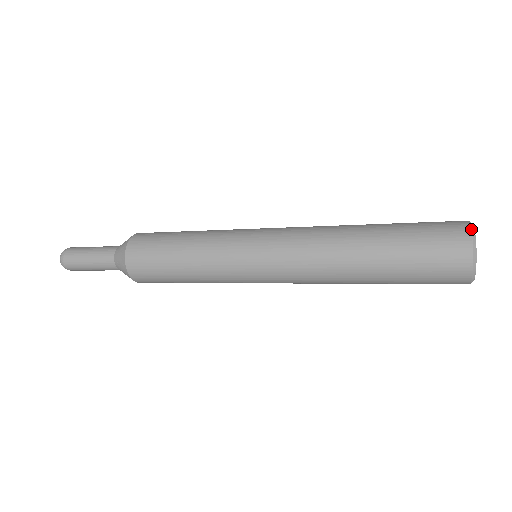
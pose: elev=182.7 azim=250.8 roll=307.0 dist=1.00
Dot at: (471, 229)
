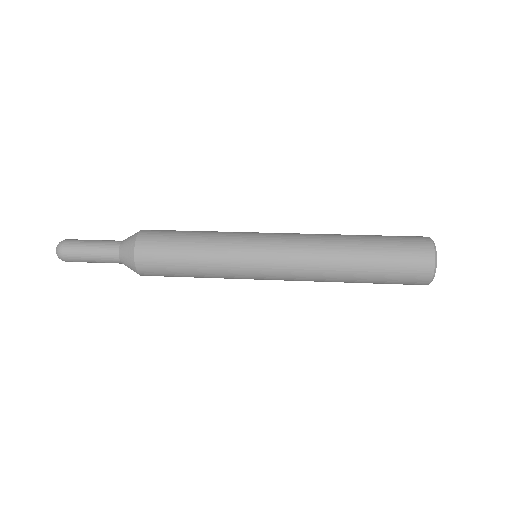
Dot at: (434, 247)
